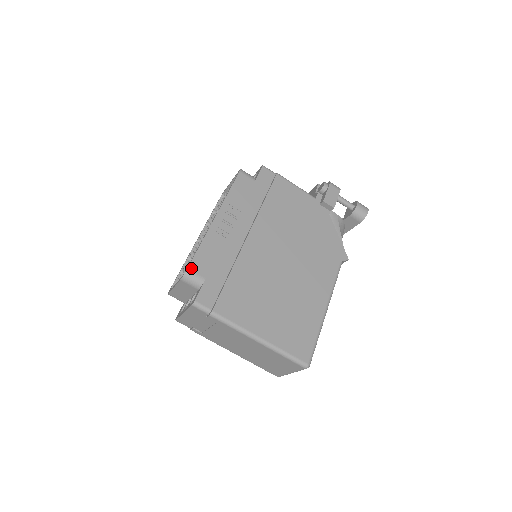
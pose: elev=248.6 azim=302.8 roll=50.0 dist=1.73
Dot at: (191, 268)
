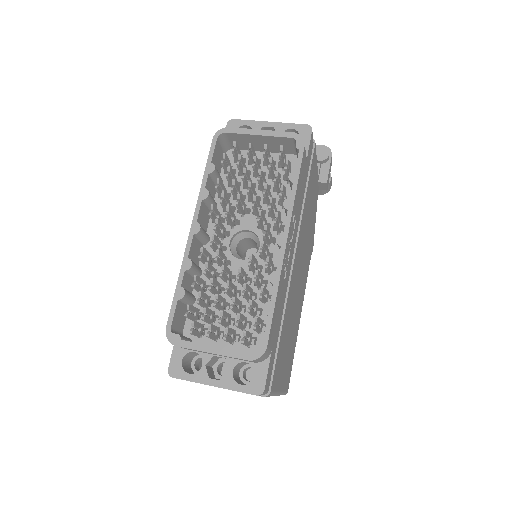
Dot at: (268, 344)
